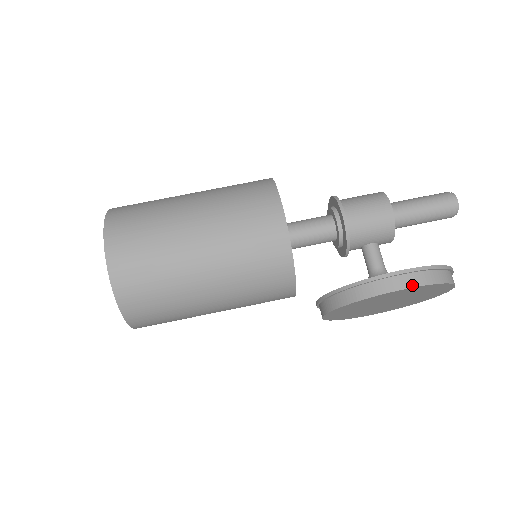
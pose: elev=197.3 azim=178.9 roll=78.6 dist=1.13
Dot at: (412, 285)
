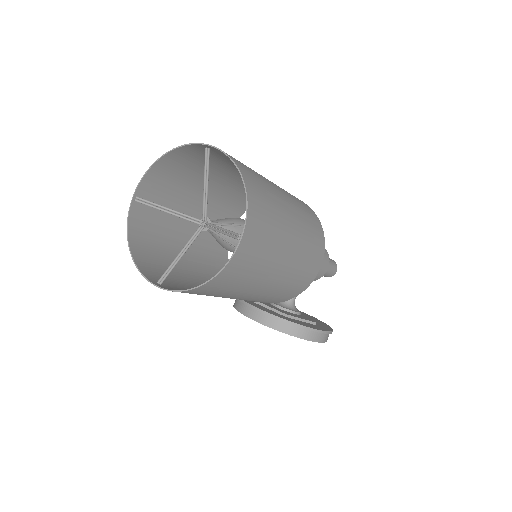
Dot at: (325, 341)
